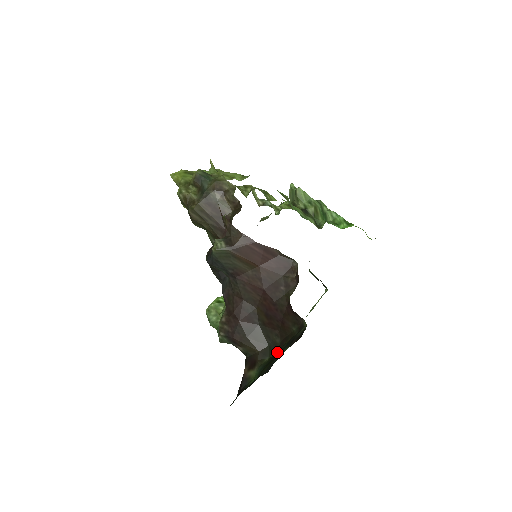
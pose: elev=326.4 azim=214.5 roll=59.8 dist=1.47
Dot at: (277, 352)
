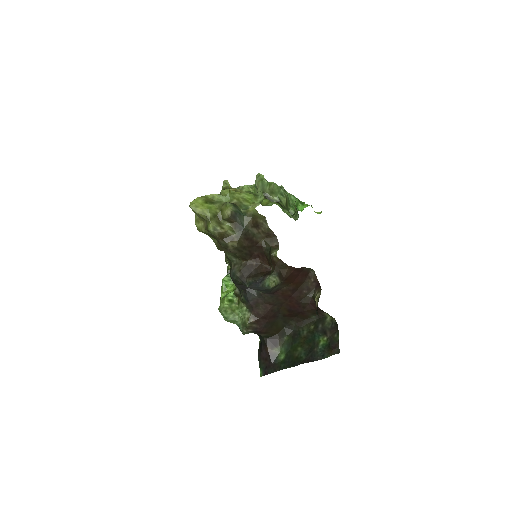
Dot at: (293, 331)
